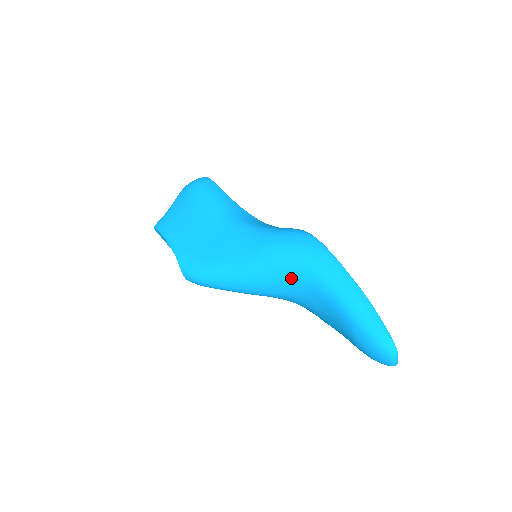
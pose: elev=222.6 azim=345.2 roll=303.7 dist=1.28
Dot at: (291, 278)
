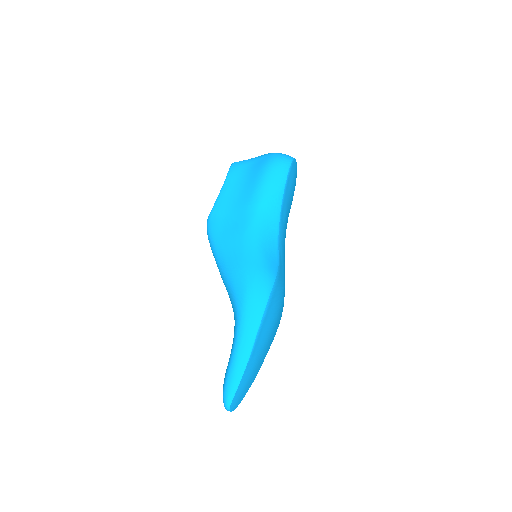
Dot at: (233, 304)
